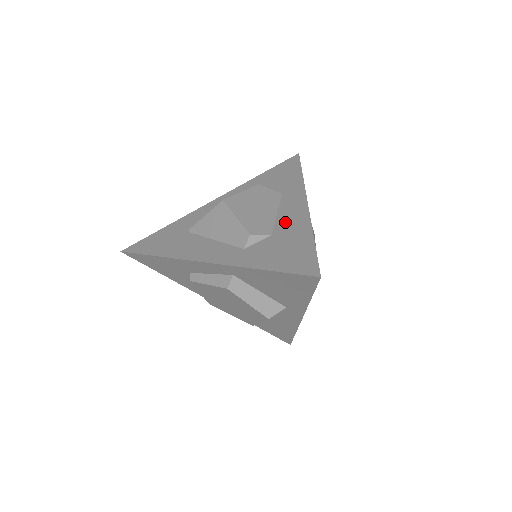
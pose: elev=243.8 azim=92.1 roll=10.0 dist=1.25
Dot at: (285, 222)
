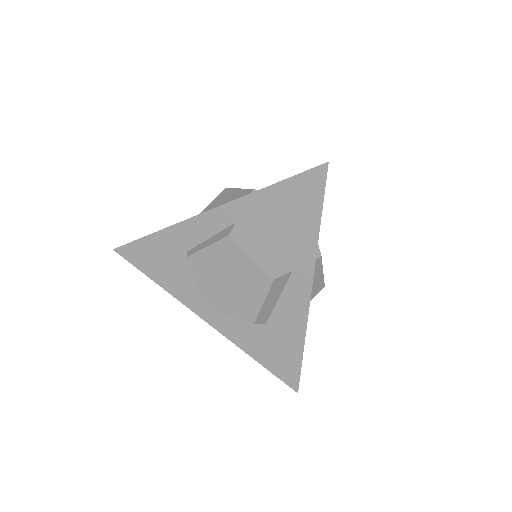
Dot at: occluded
